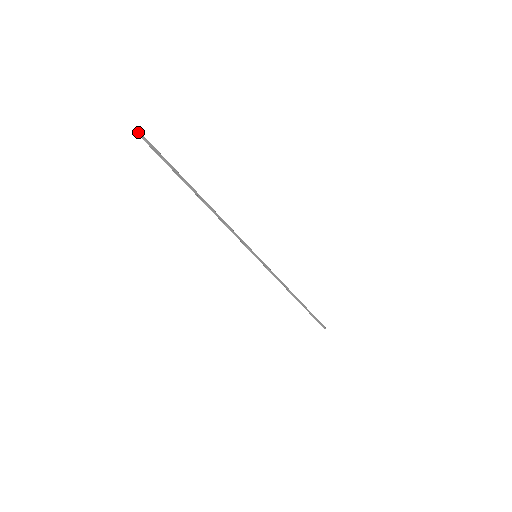
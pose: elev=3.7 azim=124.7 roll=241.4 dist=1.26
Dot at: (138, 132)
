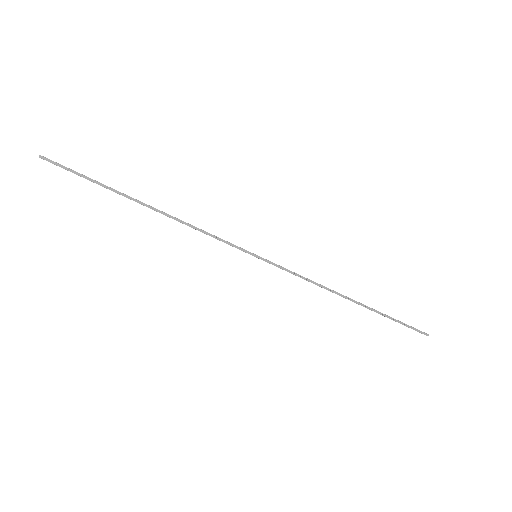
Dot at: (43, 158)
